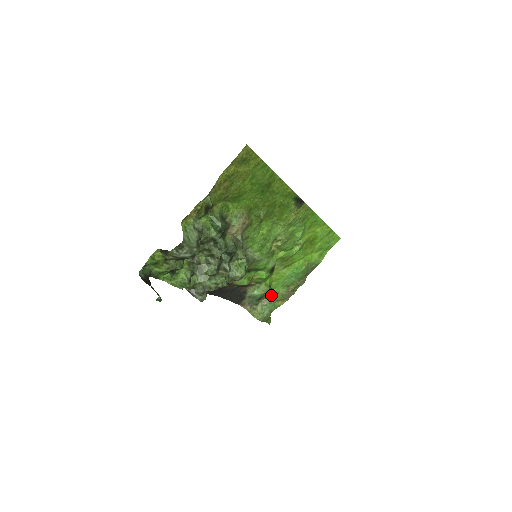
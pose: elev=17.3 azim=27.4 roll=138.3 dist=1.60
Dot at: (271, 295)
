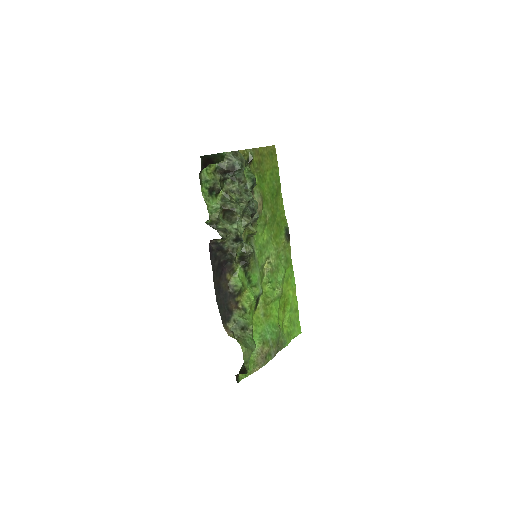
Dot at: (252, 333)
